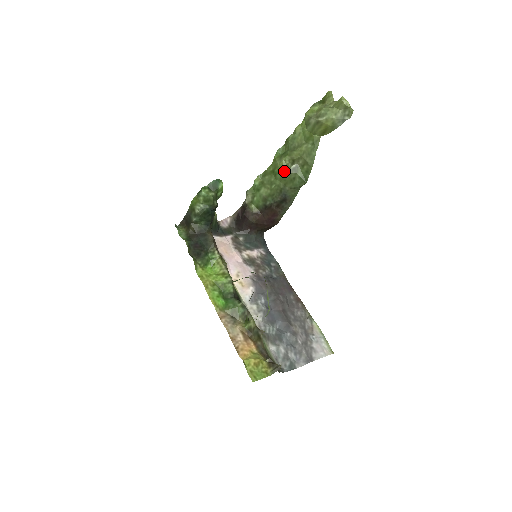
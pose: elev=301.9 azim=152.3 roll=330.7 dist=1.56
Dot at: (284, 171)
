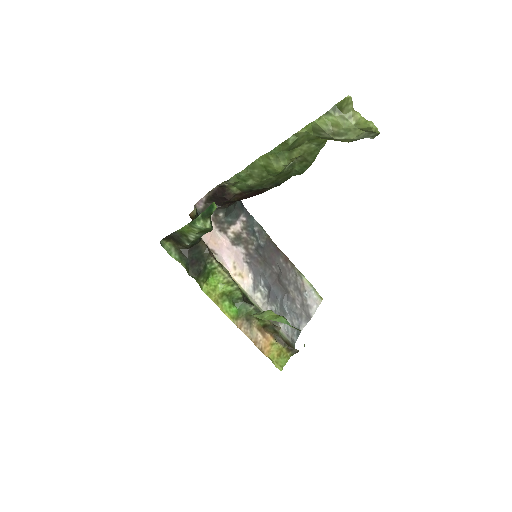
Dot at: (281, 172)
